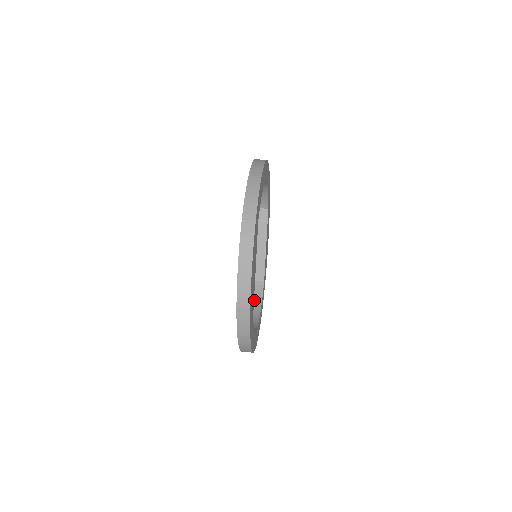
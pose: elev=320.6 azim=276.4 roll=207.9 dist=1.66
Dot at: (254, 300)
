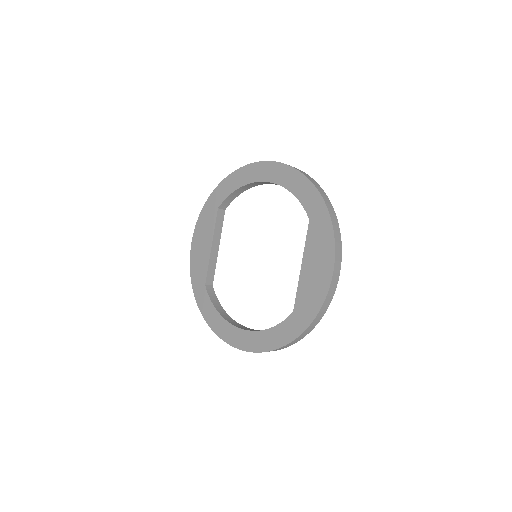
Dot at: (215, 304)
